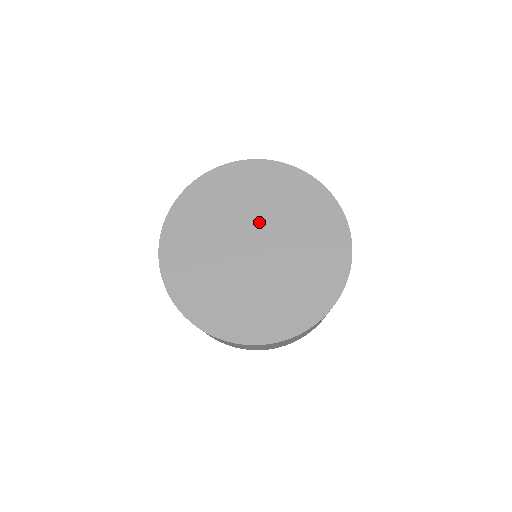
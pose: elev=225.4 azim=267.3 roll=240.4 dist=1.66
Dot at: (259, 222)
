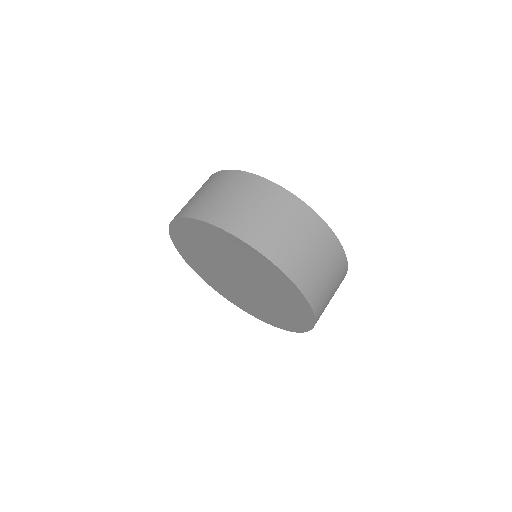
Dot at: (225, 264)
